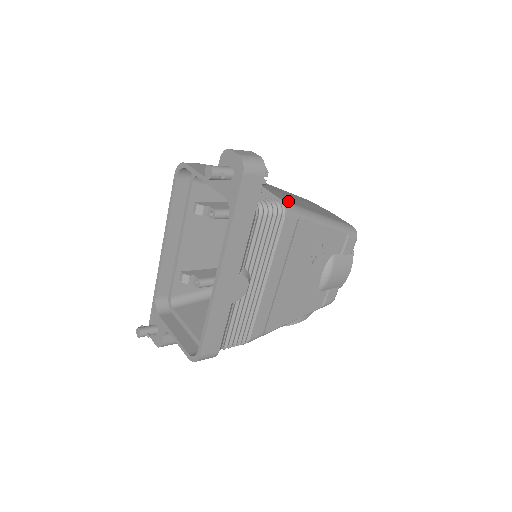
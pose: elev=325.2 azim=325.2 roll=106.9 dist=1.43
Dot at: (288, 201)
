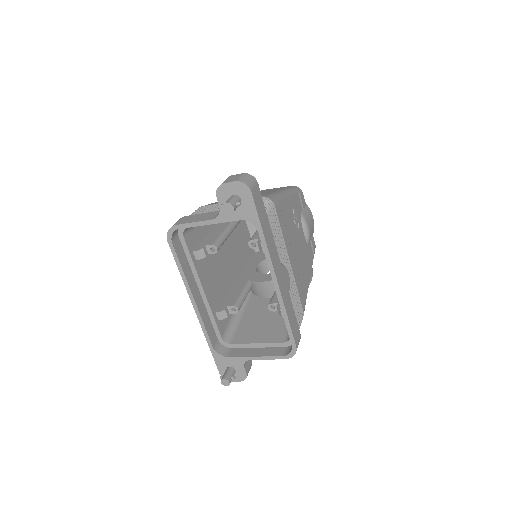
Dot at: (263, 195)
